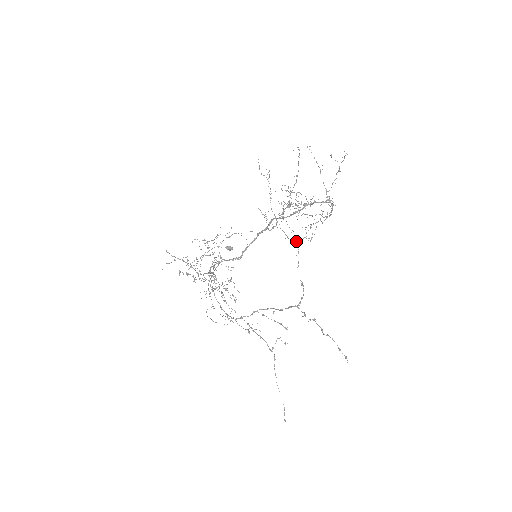
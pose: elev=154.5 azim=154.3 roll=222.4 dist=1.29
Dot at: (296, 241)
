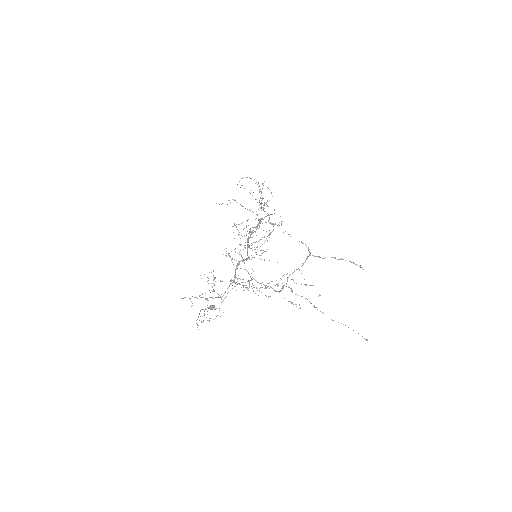
Dot at: (277, 225)
